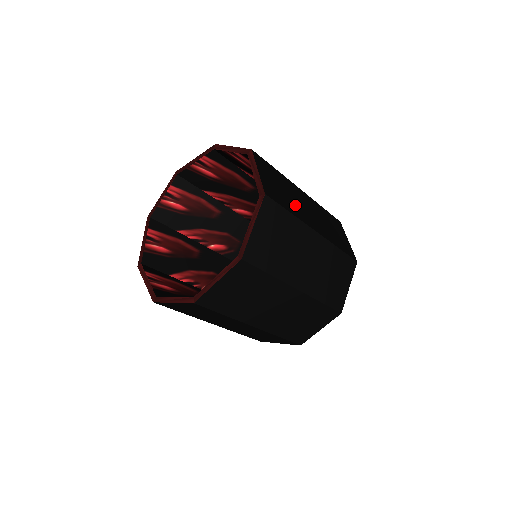
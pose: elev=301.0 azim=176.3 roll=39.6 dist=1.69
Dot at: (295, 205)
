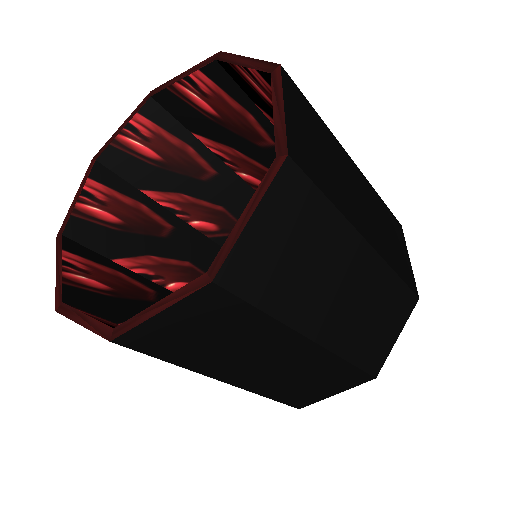
Dot at: (304, 289)
